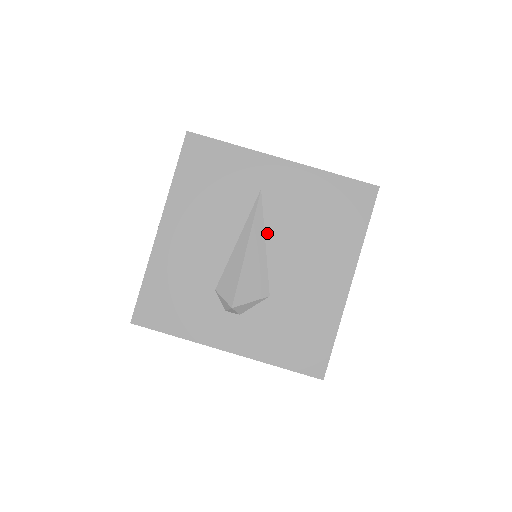
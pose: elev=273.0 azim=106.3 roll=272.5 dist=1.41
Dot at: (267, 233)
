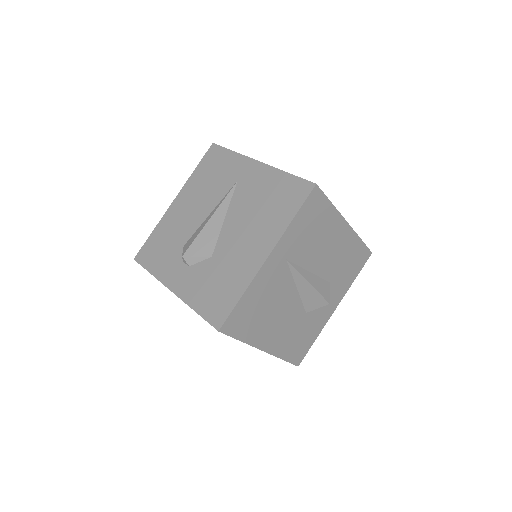
Dot at: (229, 211)
